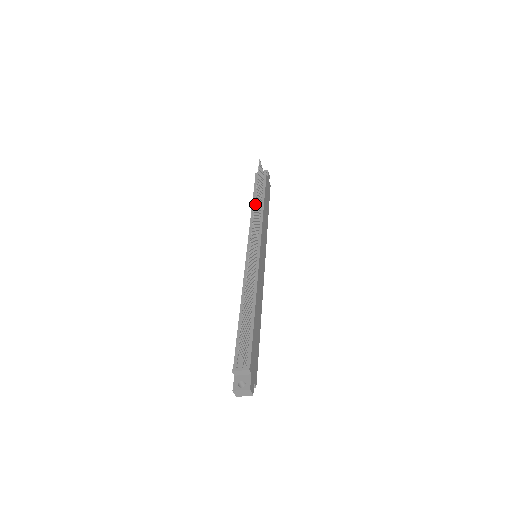
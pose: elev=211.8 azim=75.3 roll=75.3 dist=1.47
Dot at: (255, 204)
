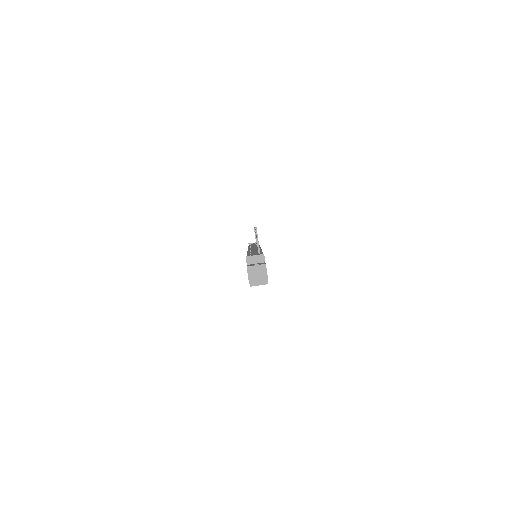
Dot at: occluded
